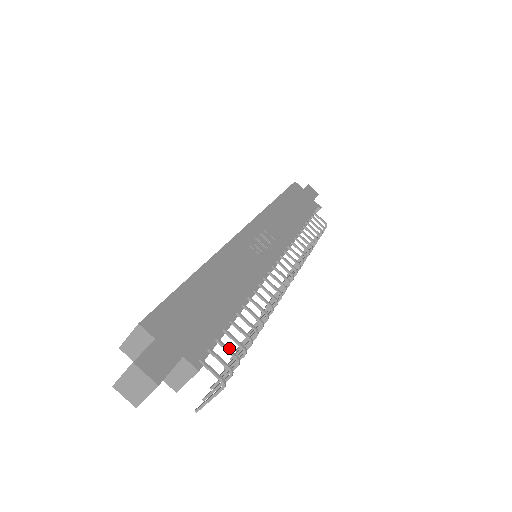
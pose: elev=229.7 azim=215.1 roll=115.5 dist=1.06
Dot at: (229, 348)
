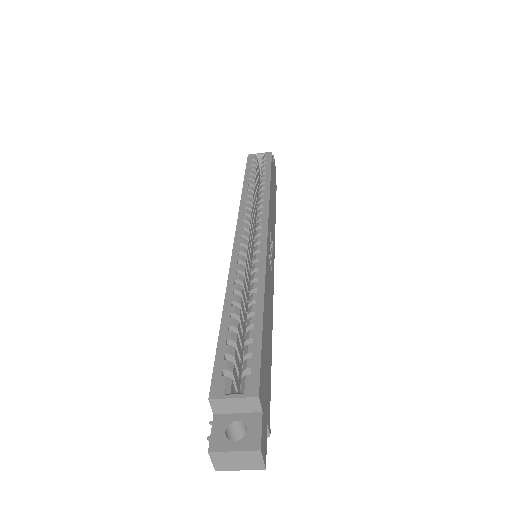
Dot at: occluded
